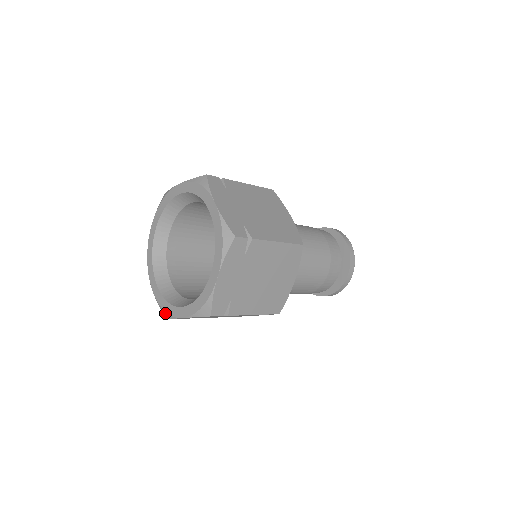
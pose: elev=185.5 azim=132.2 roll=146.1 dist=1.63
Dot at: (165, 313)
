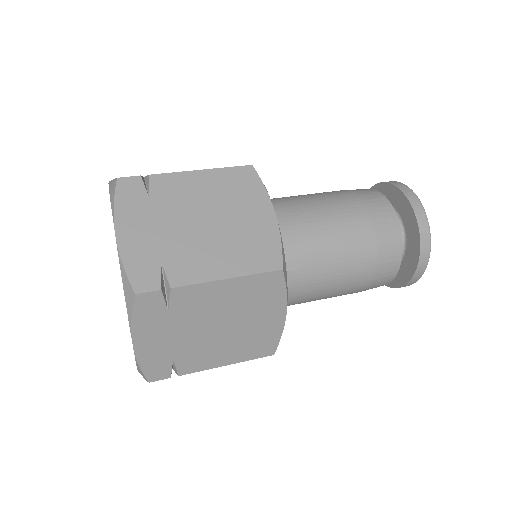
Dot at: occluded
